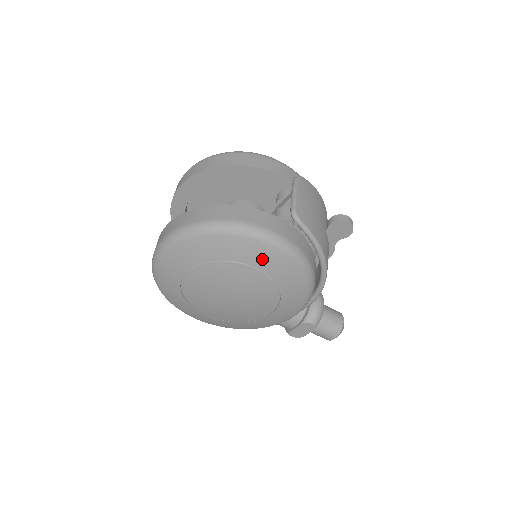
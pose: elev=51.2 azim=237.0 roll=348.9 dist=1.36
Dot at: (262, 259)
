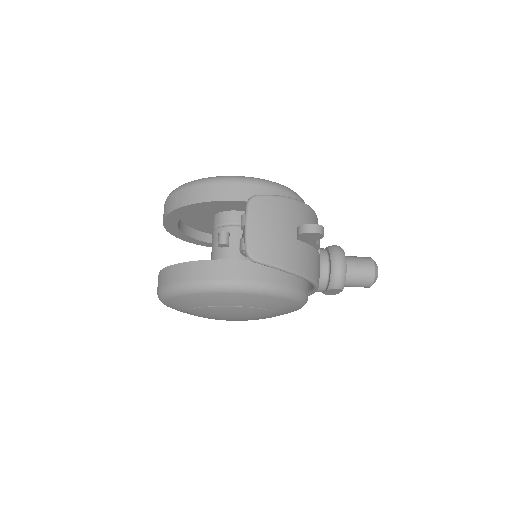
Dot at: (234, 301)
